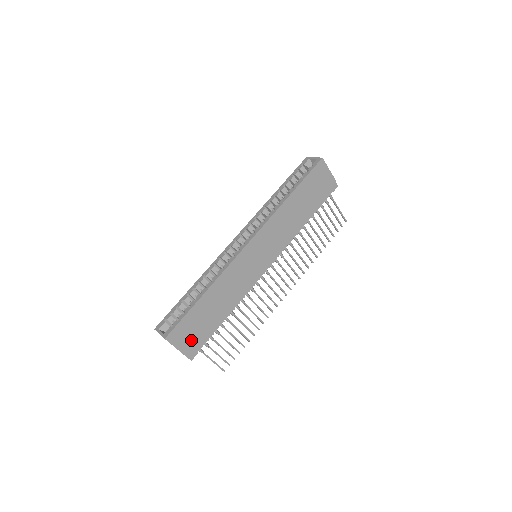
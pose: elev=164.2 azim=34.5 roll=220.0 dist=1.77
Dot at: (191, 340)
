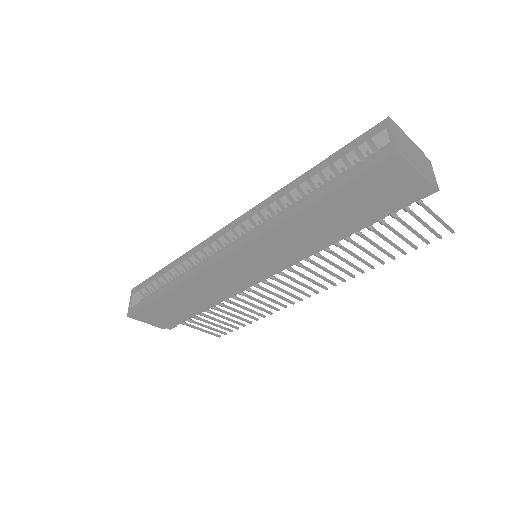
Dot at: (163, 320)
